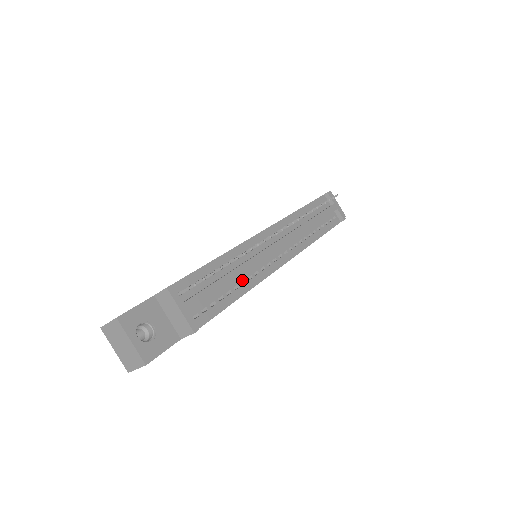
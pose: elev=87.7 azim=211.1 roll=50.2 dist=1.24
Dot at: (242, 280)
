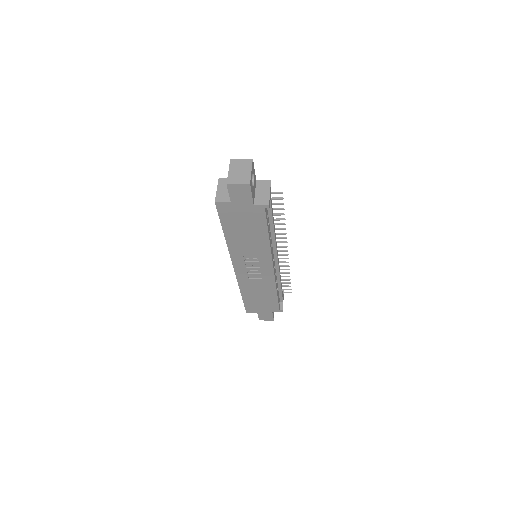
Dot at: (270, 236)
